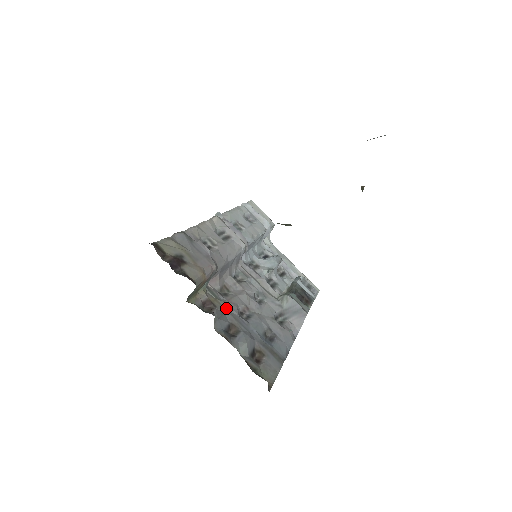
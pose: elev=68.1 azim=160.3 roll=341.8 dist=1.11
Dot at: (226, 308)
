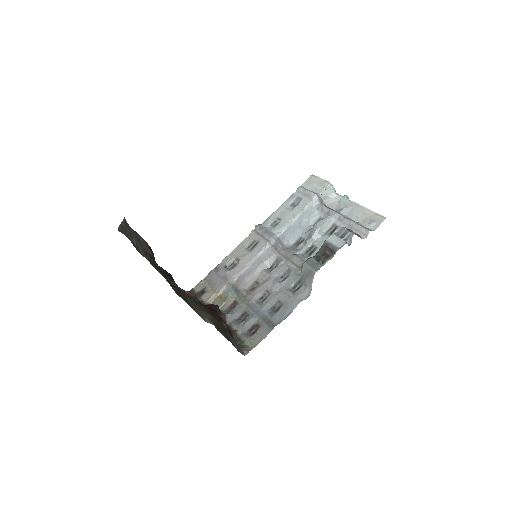
Dot at: (246, 301)
